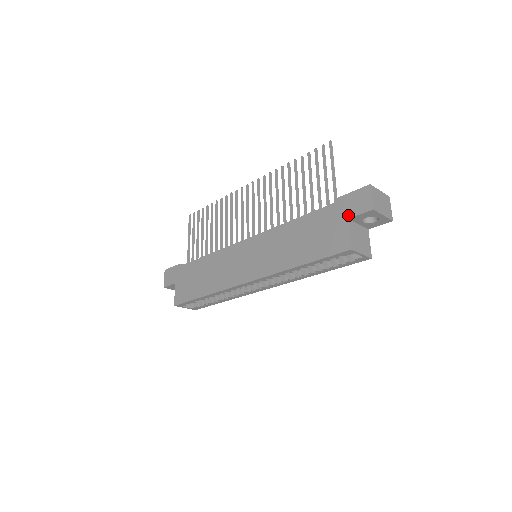
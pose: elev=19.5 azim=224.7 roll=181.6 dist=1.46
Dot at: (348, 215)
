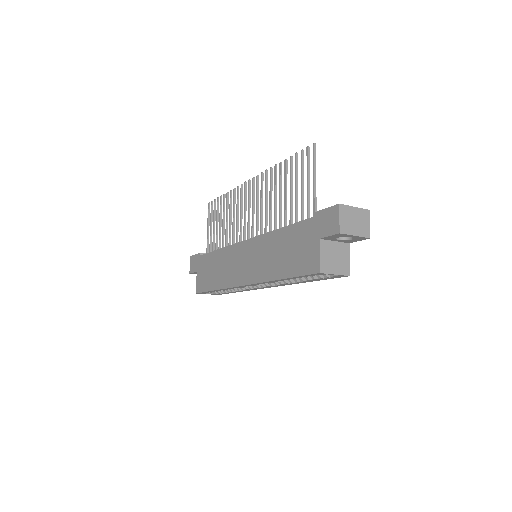
Dot at: (319, 235)
